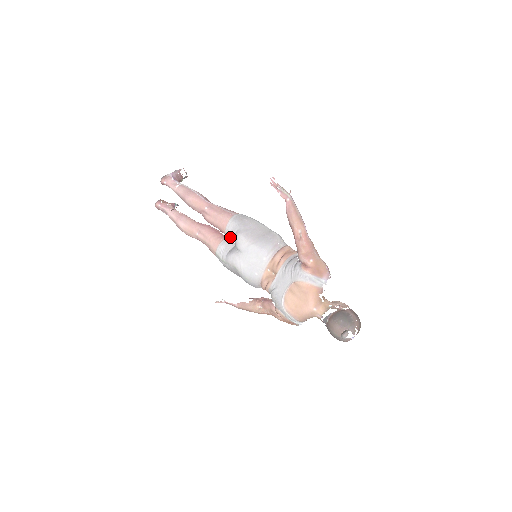
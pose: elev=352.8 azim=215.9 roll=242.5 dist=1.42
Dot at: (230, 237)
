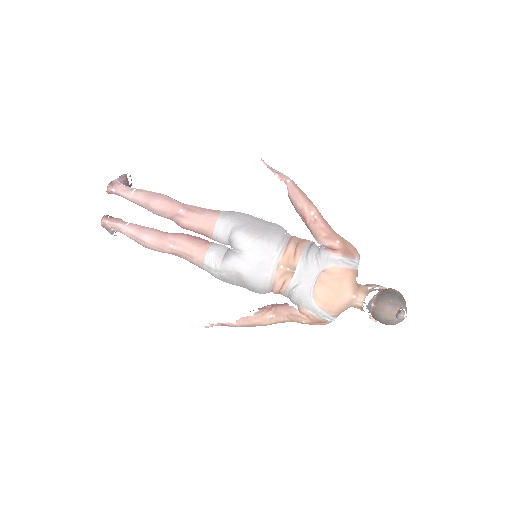
Dot at: (221, 239)
